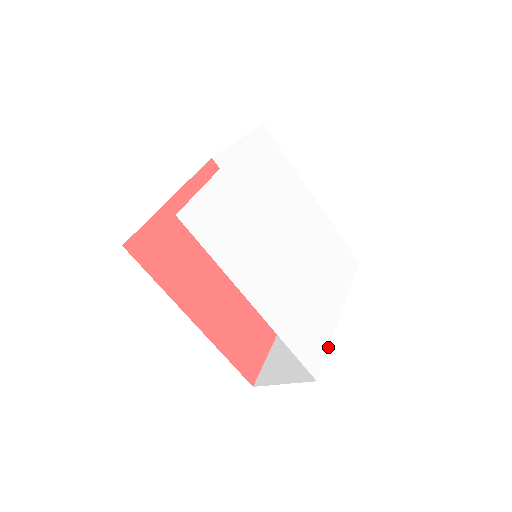
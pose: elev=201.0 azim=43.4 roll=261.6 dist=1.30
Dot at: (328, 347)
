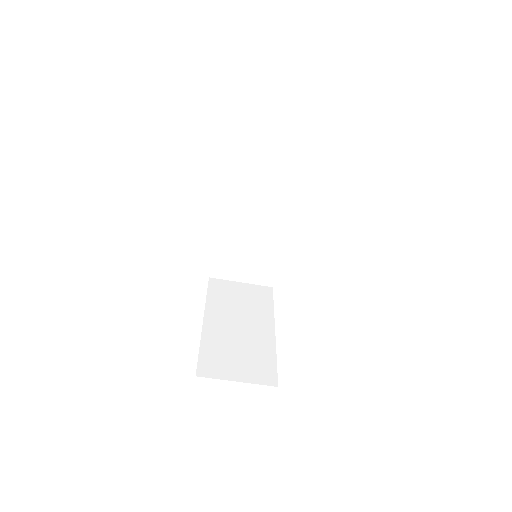
Dot at: occluded
